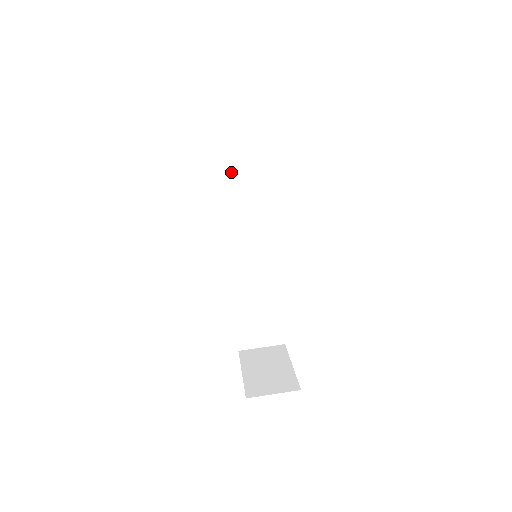
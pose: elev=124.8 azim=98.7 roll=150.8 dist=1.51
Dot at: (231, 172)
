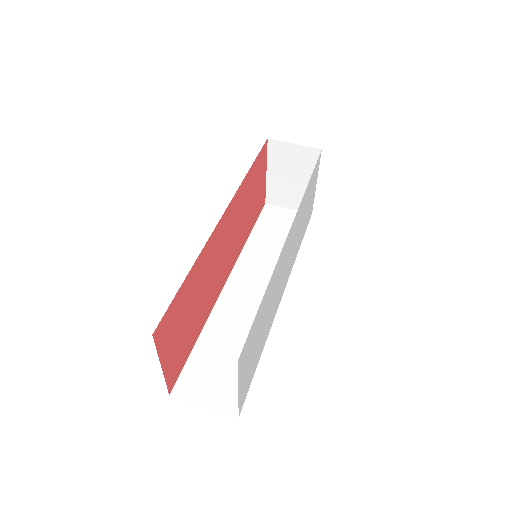
Dot at: (265, 233)
